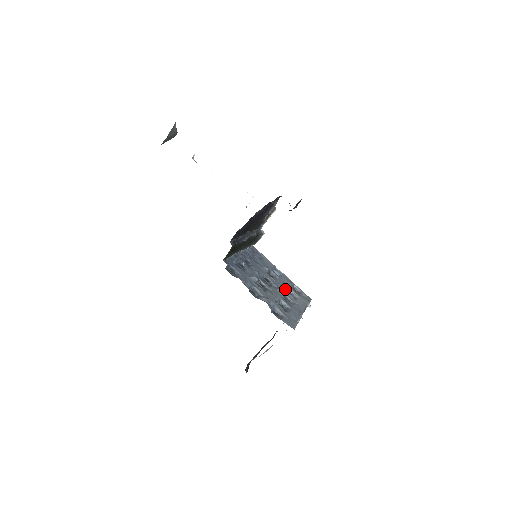
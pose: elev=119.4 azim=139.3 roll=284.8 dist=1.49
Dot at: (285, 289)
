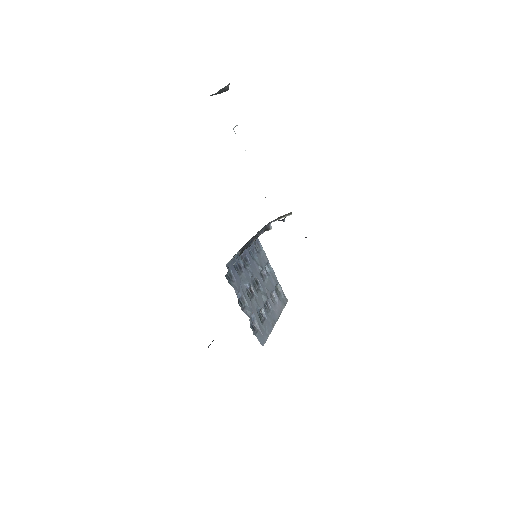
Dot at: (269, 293)
